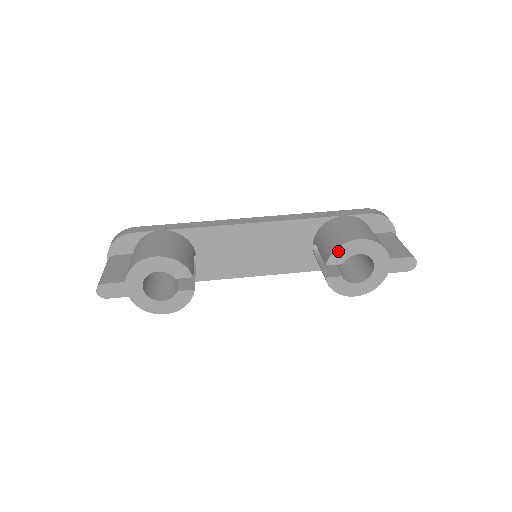
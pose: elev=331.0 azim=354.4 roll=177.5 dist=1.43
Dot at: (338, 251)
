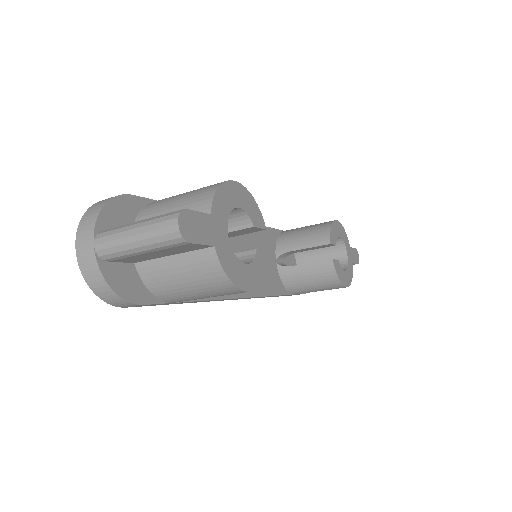
Dot at: (332, 229)
